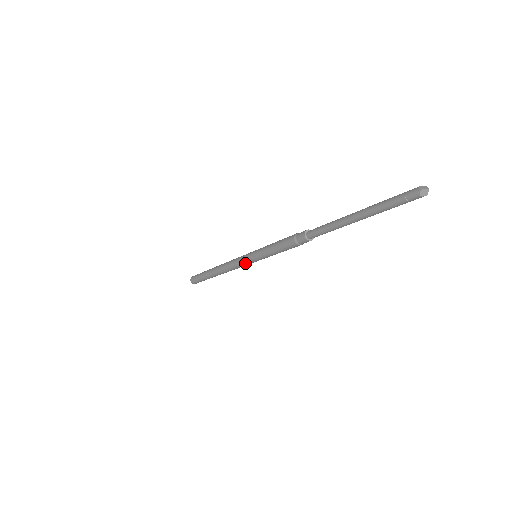
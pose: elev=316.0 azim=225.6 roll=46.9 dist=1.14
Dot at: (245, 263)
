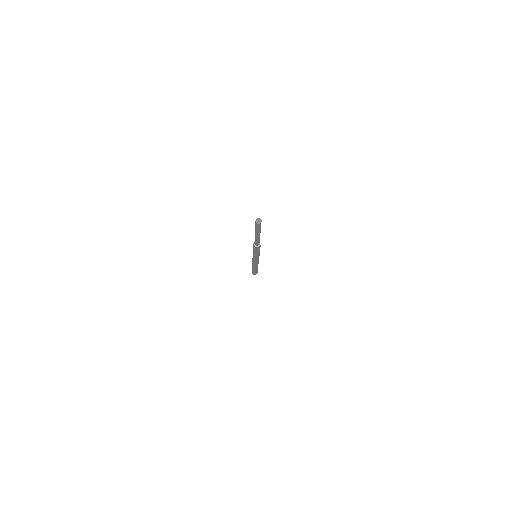
Dot at: occluded
